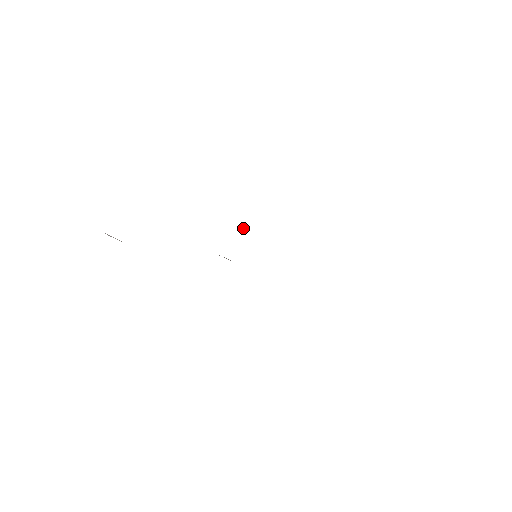
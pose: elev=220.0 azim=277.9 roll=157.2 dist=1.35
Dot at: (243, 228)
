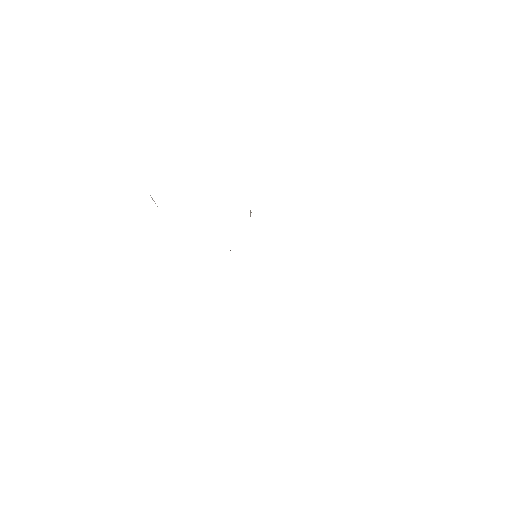
Dot at: occluded
